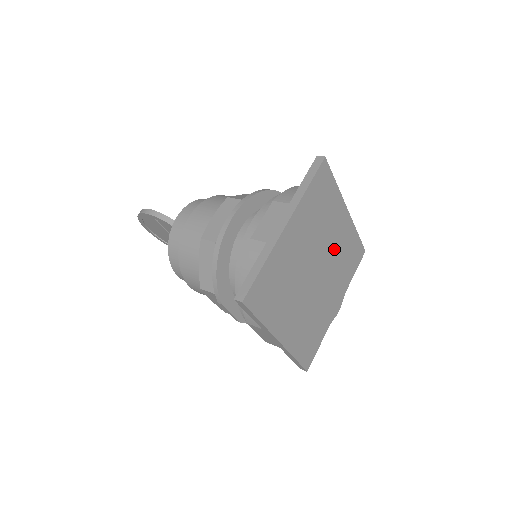
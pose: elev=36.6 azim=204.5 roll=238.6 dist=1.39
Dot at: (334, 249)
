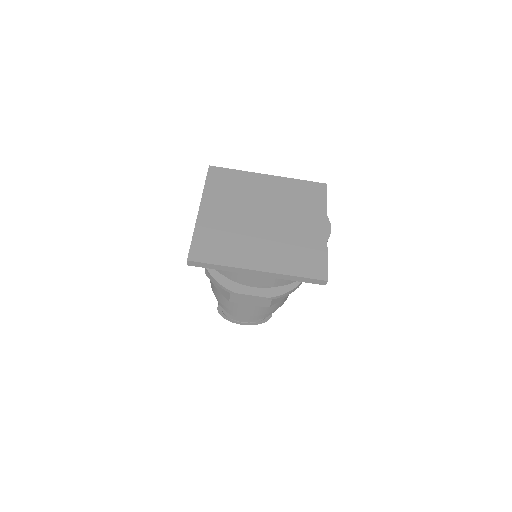
Dot at: (275, 199)
